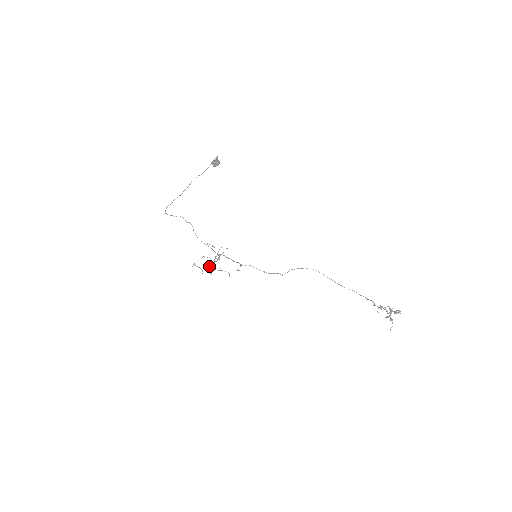
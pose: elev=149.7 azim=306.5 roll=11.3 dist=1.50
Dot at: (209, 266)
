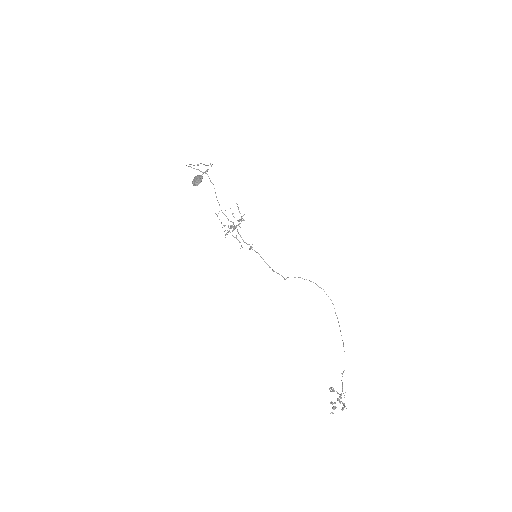
Dot at: (230, 225)
